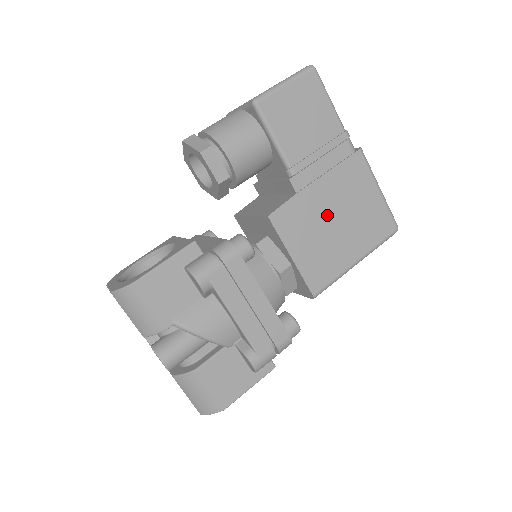
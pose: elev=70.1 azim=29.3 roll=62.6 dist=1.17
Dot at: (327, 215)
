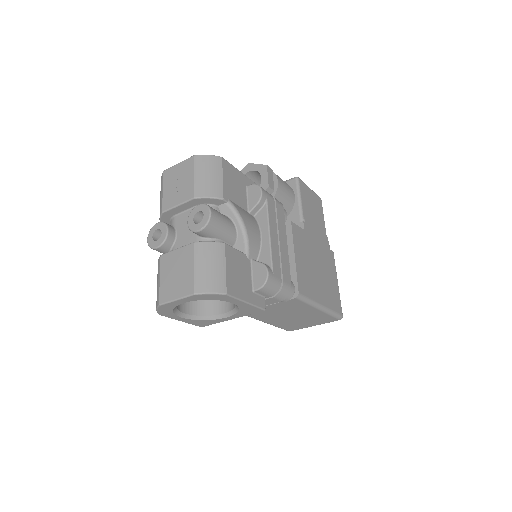
Dot at: (315, 260)
